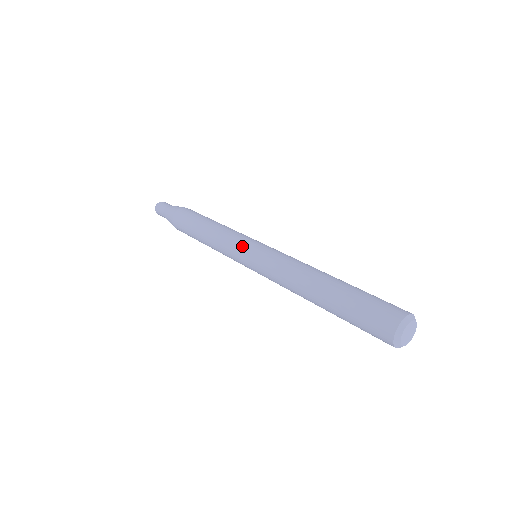
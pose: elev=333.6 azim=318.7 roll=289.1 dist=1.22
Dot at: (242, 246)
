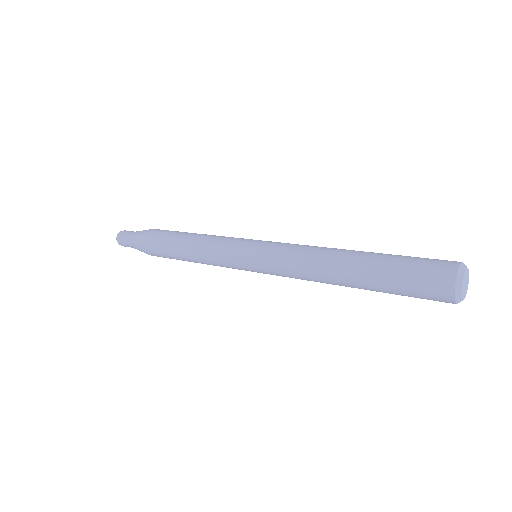
Dot at: (244, 240)
